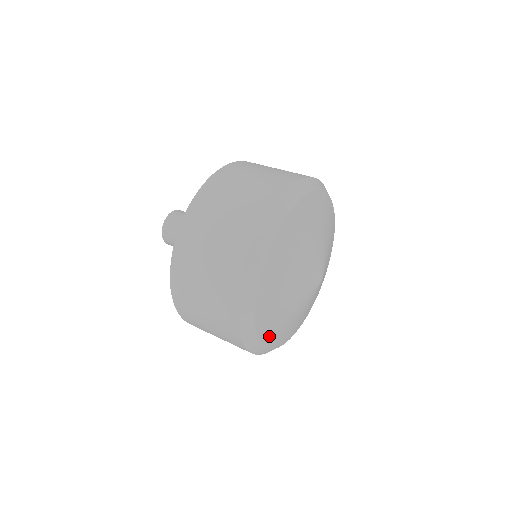
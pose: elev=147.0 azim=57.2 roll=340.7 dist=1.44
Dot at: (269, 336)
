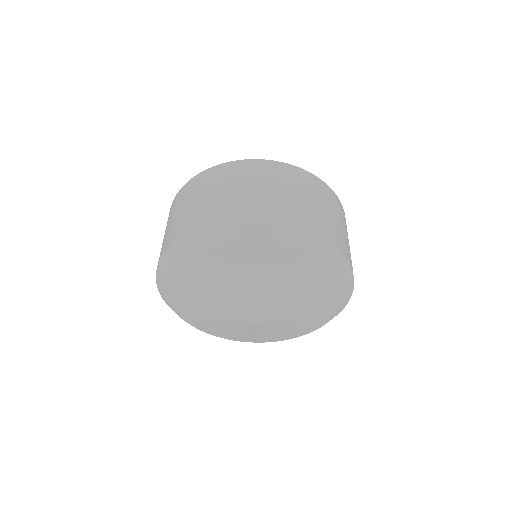
Dot at: (232, 337)
